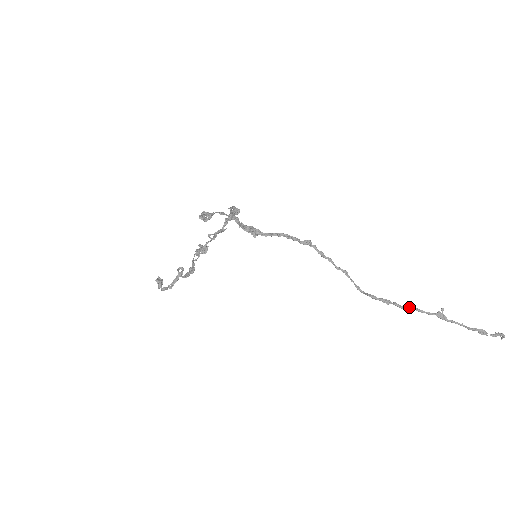
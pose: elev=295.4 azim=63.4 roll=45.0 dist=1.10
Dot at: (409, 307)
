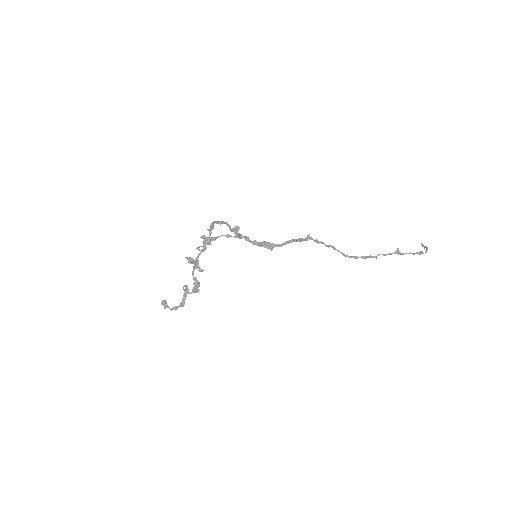
Dot at: occluded
